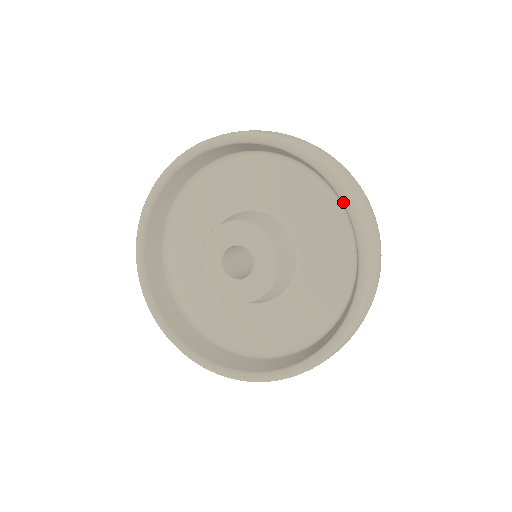
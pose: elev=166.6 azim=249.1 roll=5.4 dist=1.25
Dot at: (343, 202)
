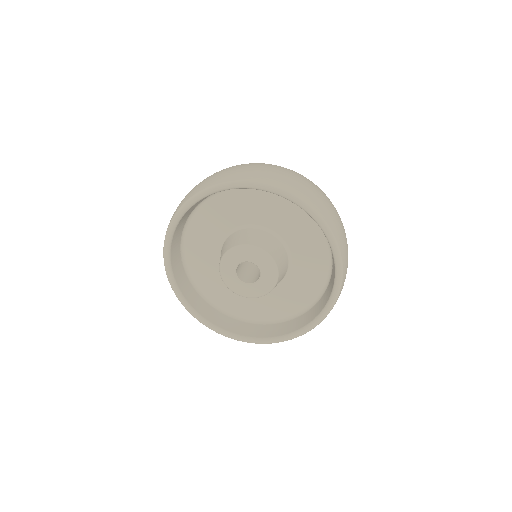
Dot at: (312, 218)
